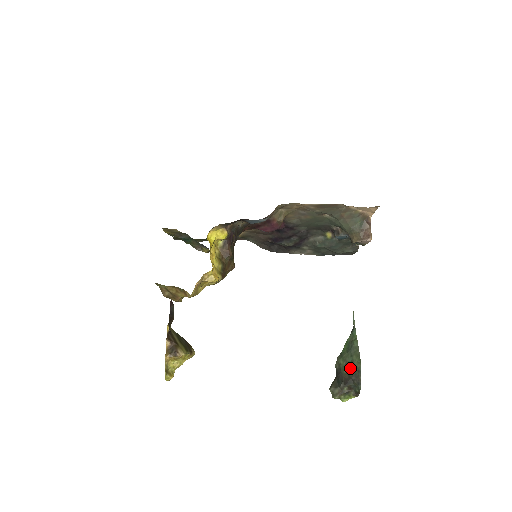
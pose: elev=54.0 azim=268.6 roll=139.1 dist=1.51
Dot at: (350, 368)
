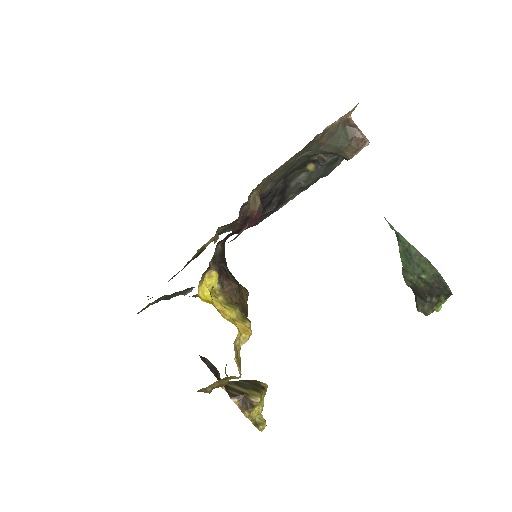
Dot at: (426, 279)
